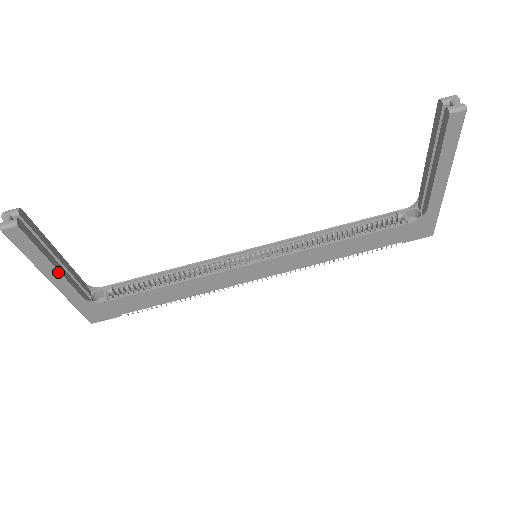
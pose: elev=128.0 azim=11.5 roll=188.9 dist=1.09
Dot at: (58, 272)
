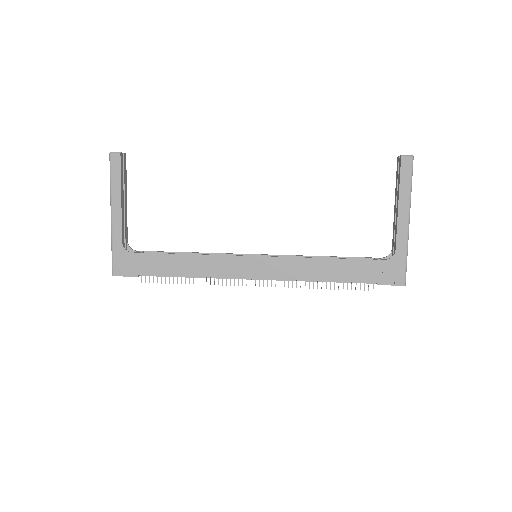
Dot at: (120, 205)
